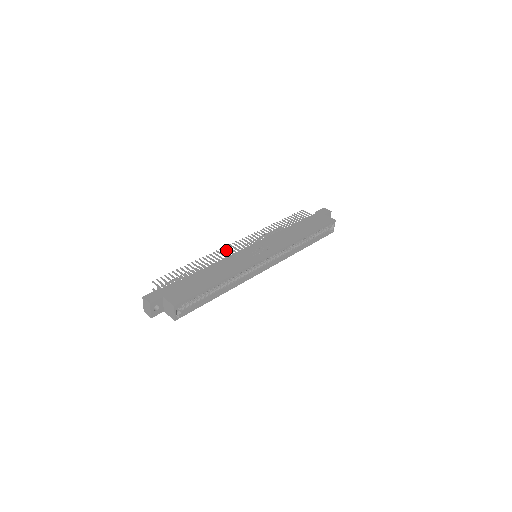
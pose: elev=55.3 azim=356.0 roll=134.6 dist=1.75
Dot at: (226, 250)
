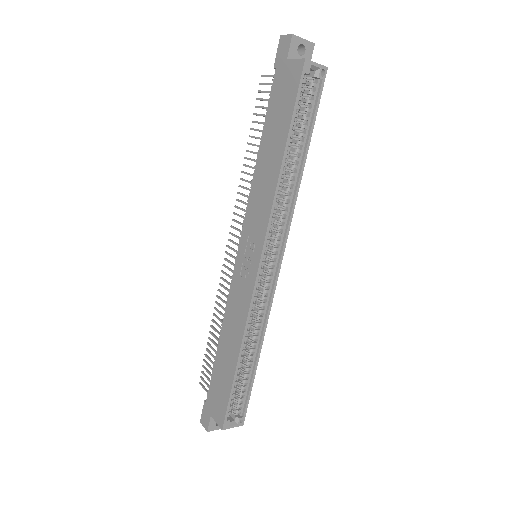
Dot at: occluded
